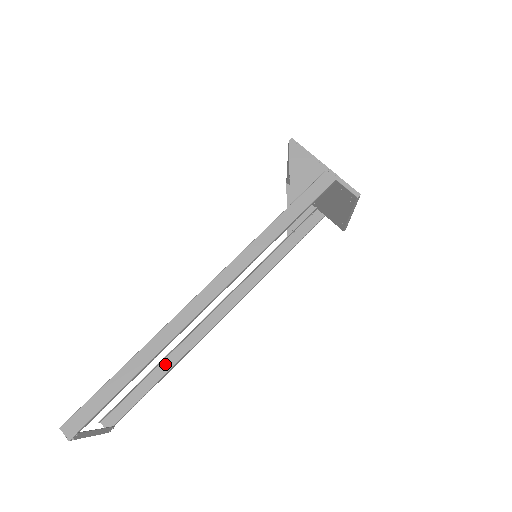
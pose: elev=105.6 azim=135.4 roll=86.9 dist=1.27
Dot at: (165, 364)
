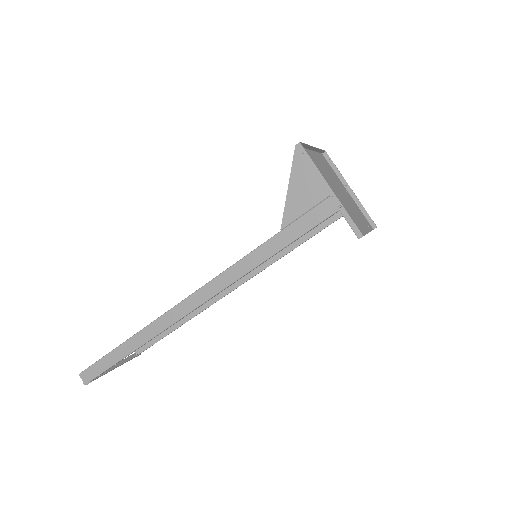
Dot at: occluded
